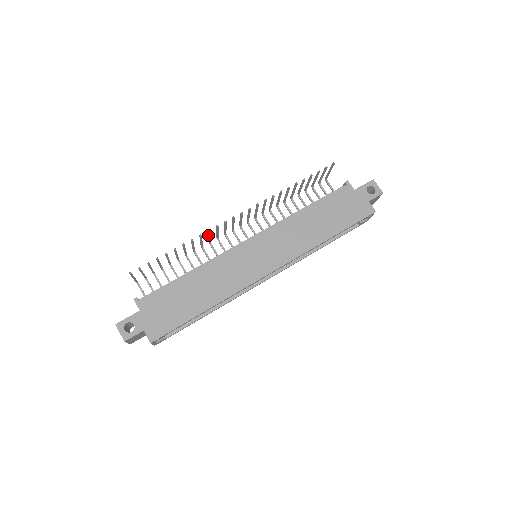
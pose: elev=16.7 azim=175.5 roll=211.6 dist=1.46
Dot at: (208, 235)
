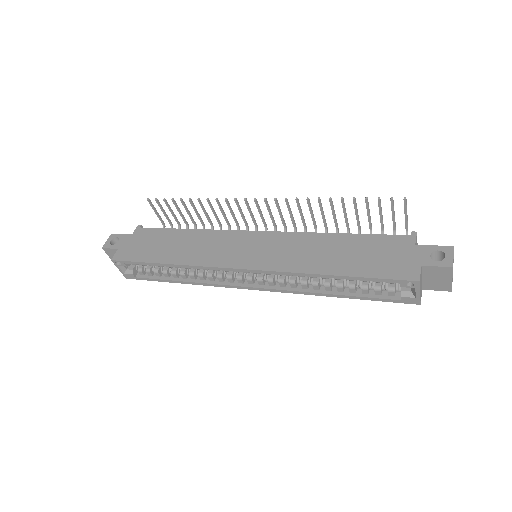
Dot at: (230, 209)
